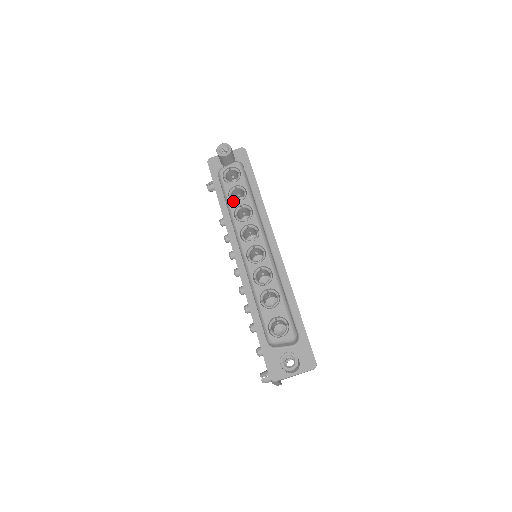
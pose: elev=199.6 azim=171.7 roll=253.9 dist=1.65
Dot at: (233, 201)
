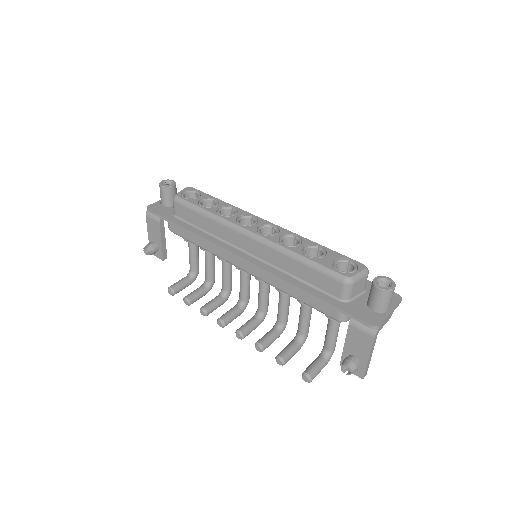
Dot at: (208, 208)
